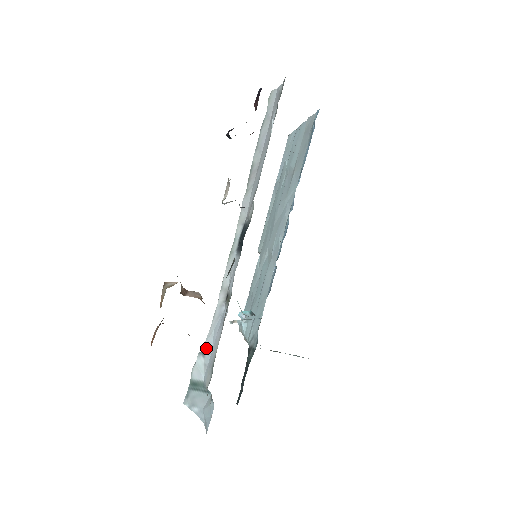
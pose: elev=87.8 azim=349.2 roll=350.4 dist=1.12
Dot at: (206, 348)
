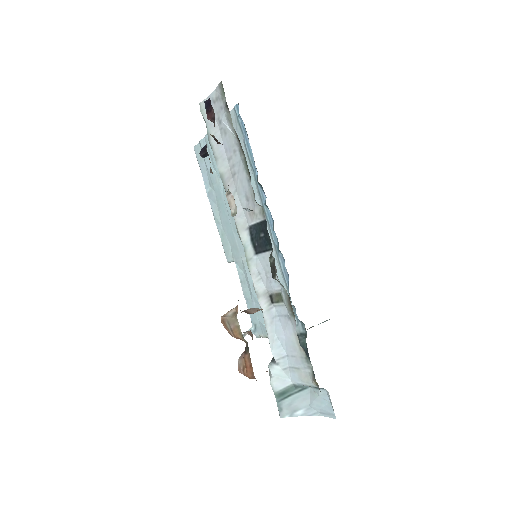
Dot at: (276, 355)
